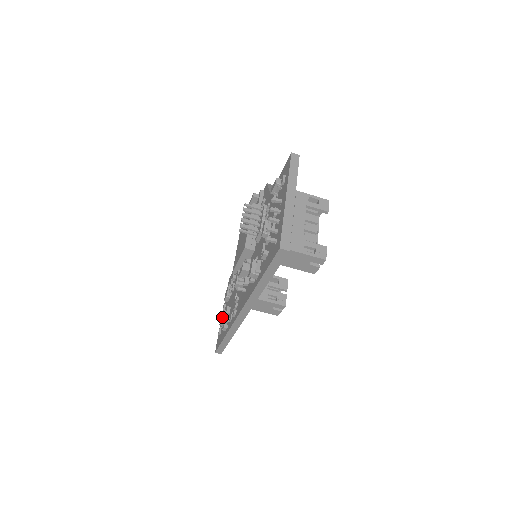
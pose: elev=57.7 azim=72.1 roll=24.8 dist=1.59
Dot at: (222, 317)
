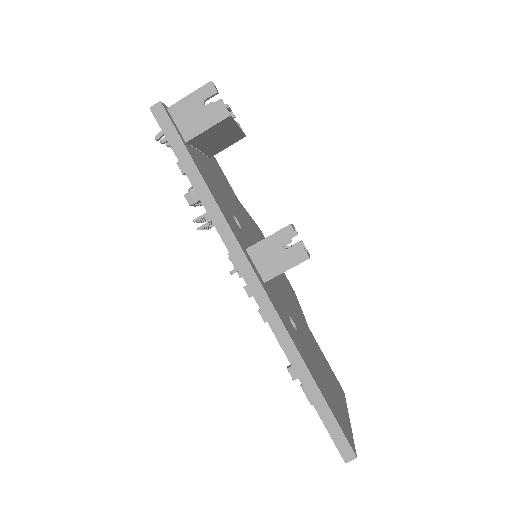
Dot at: occluded
